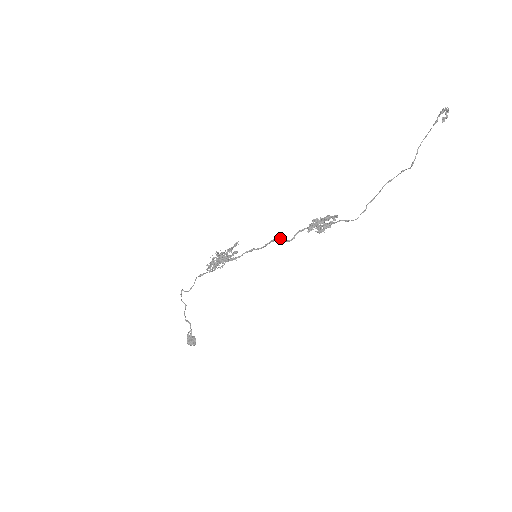
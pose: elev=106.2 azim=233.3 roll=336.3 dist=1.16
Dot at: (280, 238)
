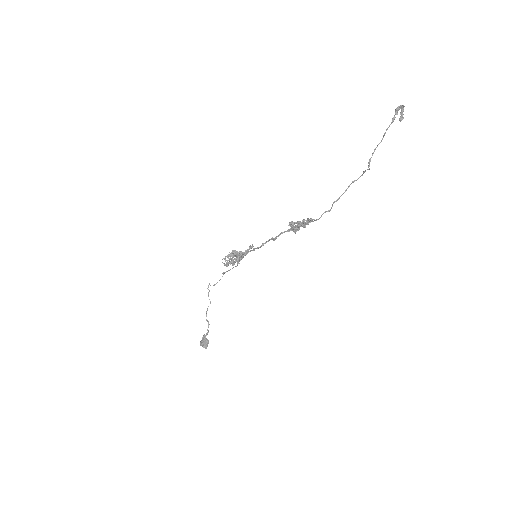
Dot at: (272, 237)
